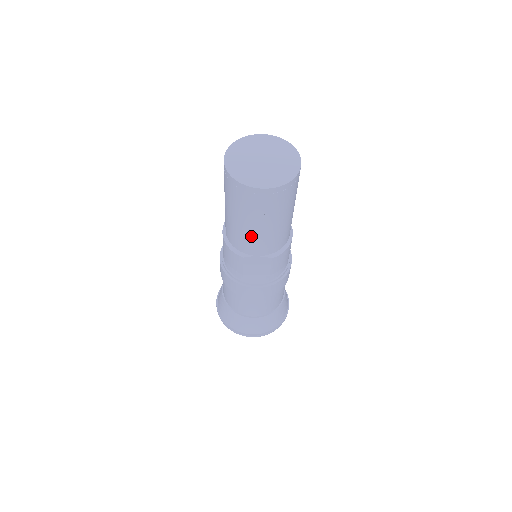
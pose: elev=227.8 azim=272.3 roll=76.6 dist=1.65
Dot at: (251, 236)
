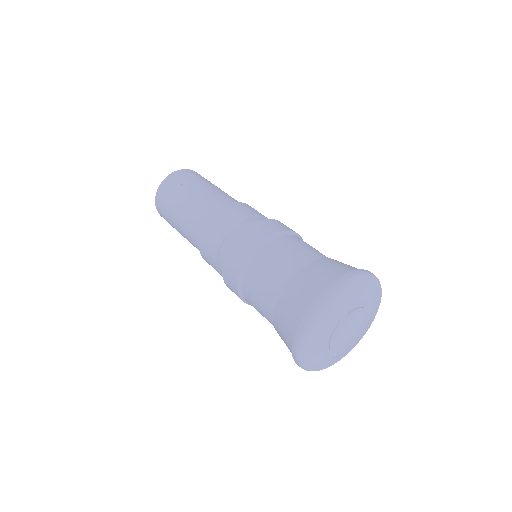
Dot at: (193, 206)
